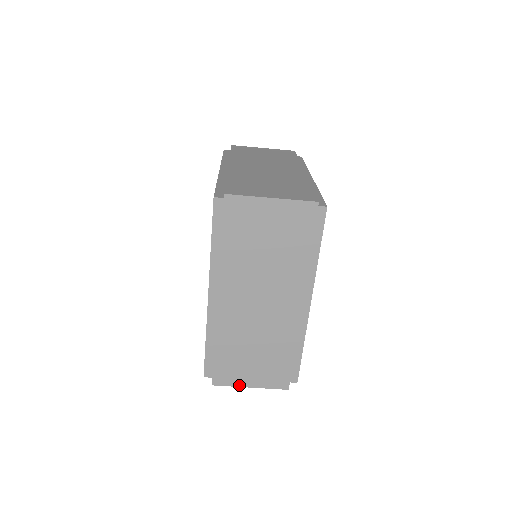
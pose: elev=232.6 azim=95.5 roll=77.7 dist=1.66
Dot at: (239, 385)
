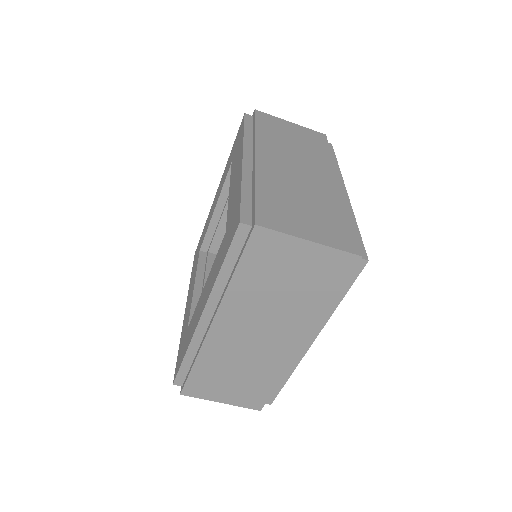
Dot at: (210, 399)
